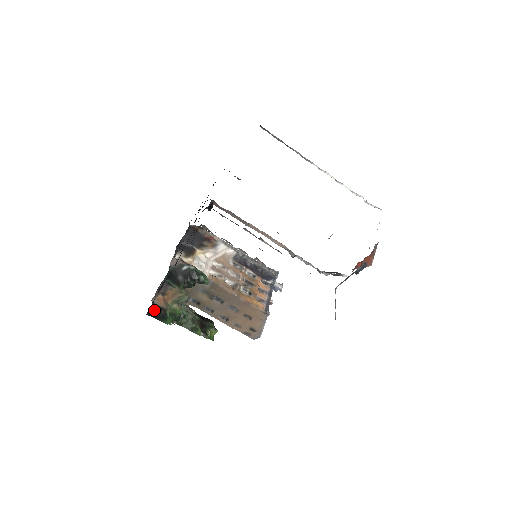
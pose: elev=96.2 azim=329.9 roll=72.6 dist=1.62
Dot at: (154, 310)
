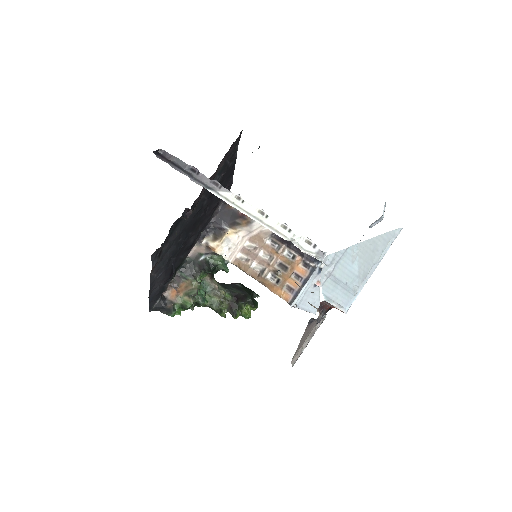
Dot at: (160, 306)
